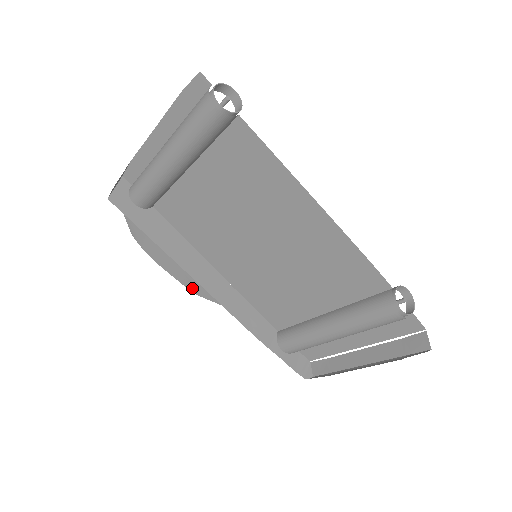
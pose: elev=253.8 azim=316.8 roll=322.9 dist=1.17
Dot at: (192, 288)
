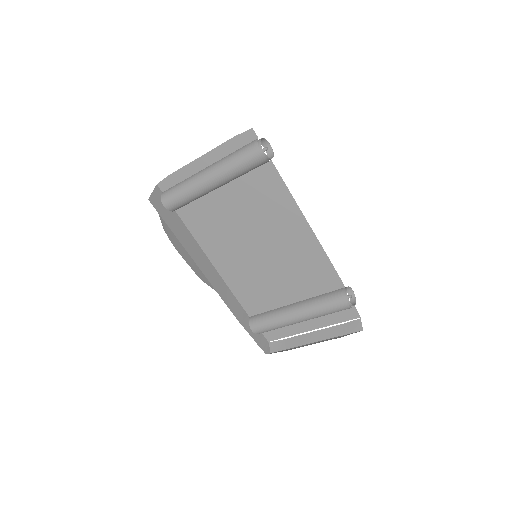
Dot at: (199, 275)
